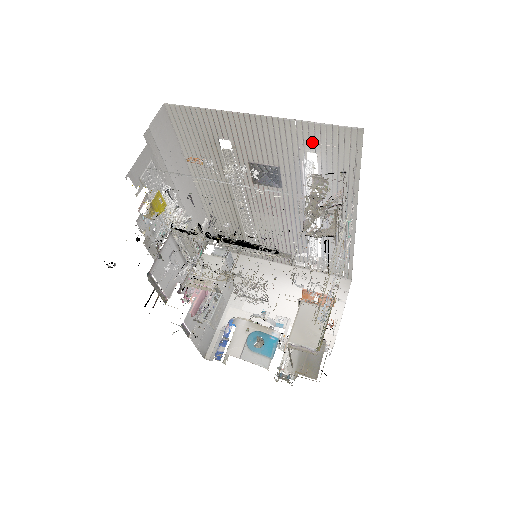
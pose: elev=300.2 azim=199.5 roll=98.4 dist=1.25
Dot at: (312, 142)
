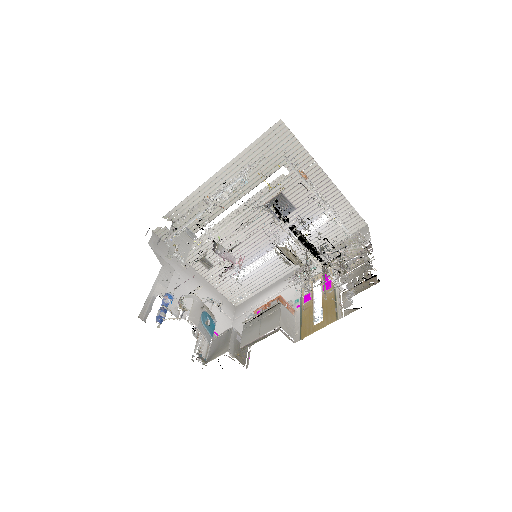
Dot at: occluded
